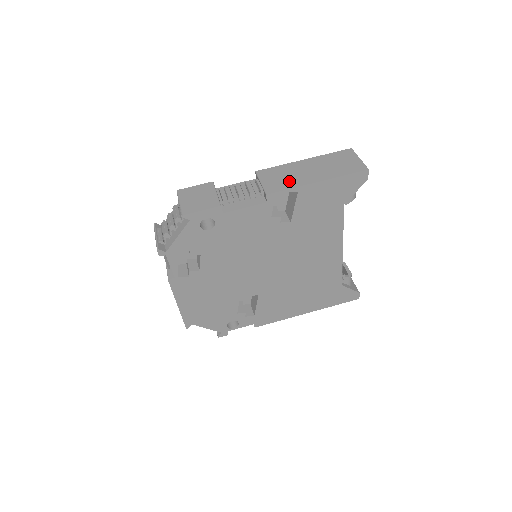
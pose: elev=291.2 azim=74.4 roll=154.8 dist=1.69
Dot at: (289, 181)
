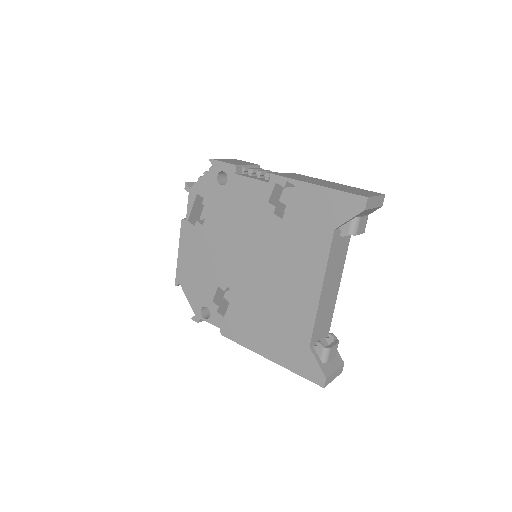
Dot at: (299, 178)
